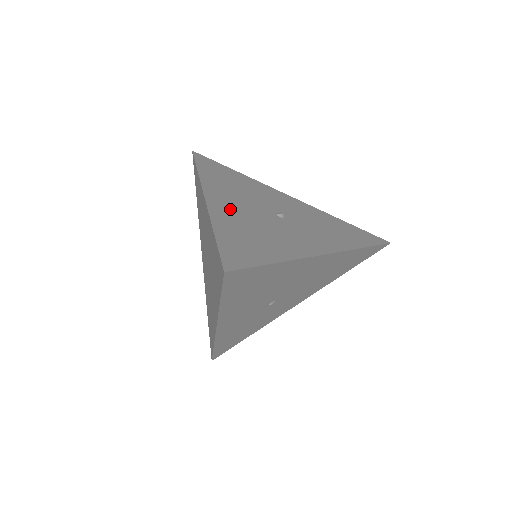
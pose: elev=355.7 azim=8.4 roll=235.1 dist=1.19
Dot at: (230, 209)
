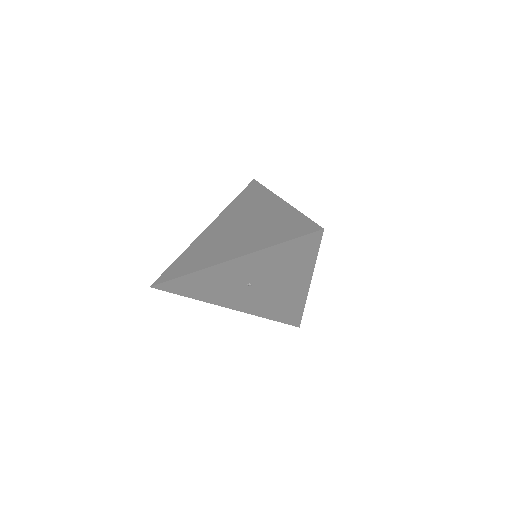
Dot at: occluded
